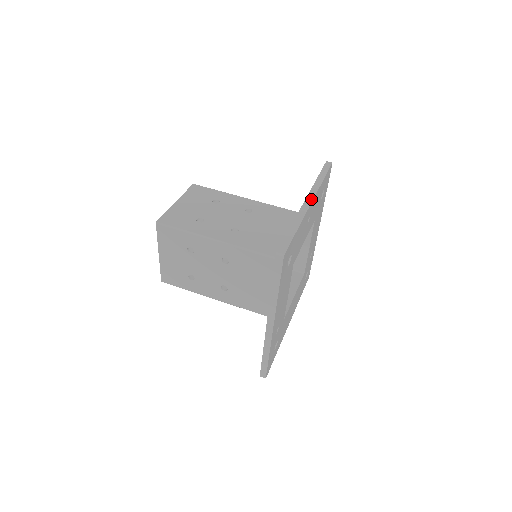
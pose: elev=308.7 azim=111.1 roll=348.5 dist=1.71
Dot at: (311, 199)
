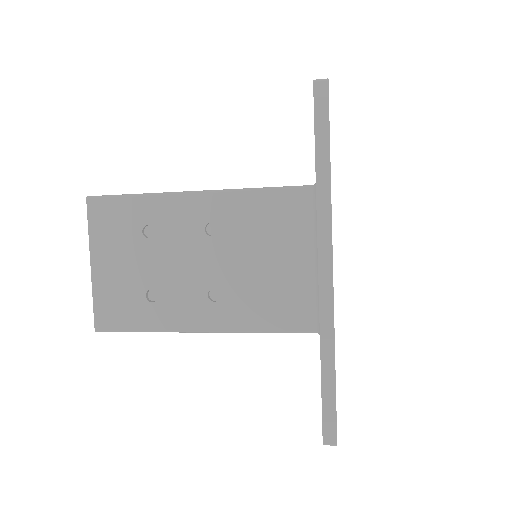
Dot at: occluded
